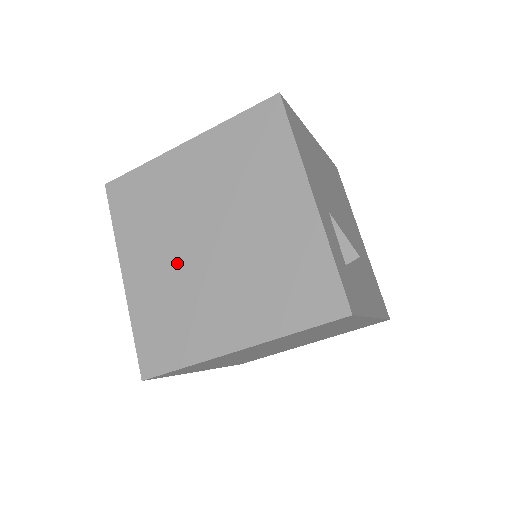
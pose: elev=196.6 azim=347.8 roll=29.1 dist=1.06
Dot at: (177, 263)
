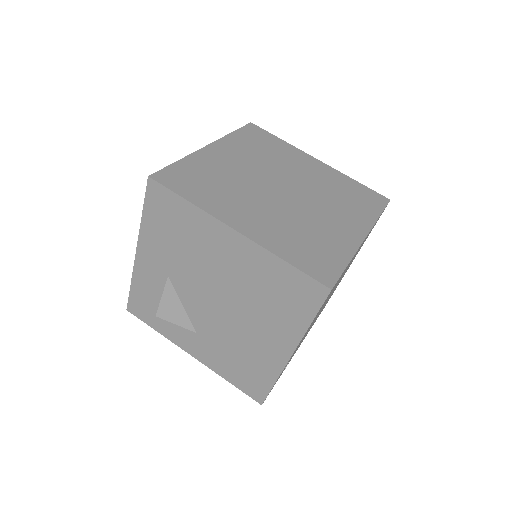
Dot at: (275, 207)
